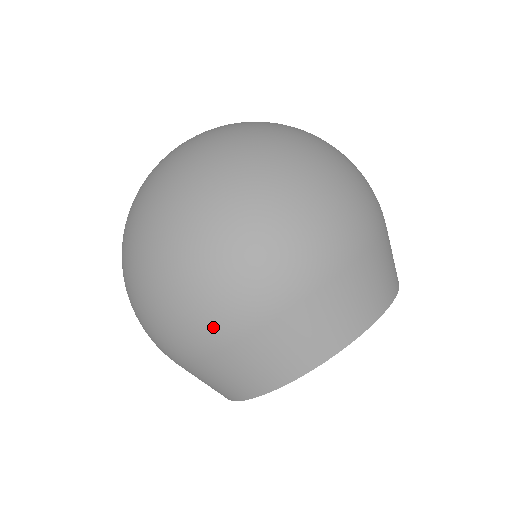
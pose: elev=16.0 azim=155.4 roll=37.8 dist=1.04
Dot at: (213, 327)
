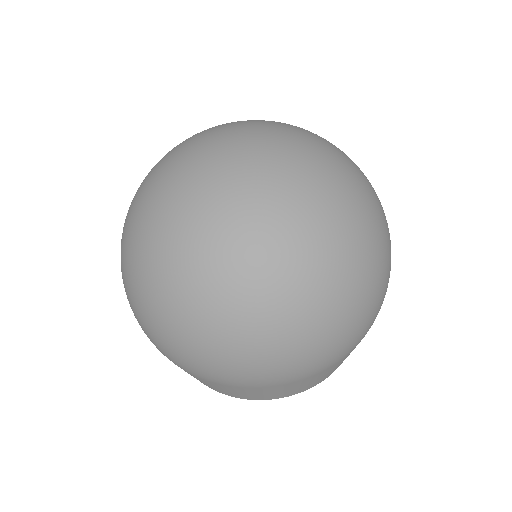
Dot at: (254, 380)
